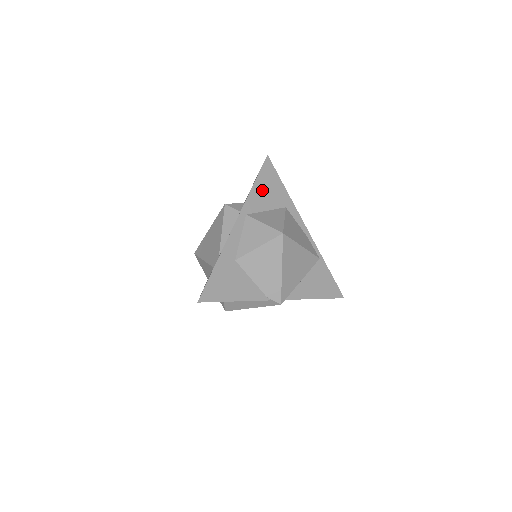
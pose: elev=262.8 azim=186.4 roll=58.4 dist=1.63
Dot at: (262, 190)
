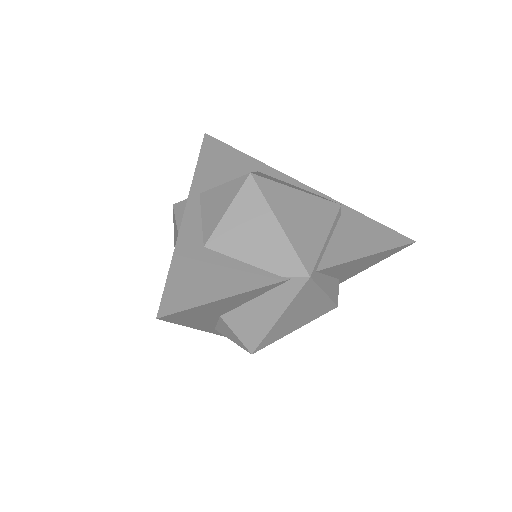
Dot at: (213, 165)
